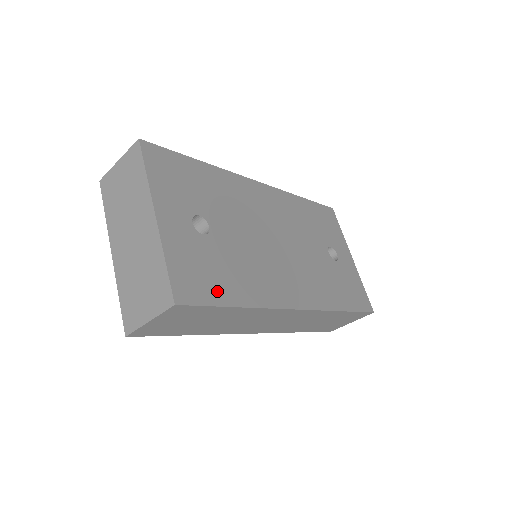
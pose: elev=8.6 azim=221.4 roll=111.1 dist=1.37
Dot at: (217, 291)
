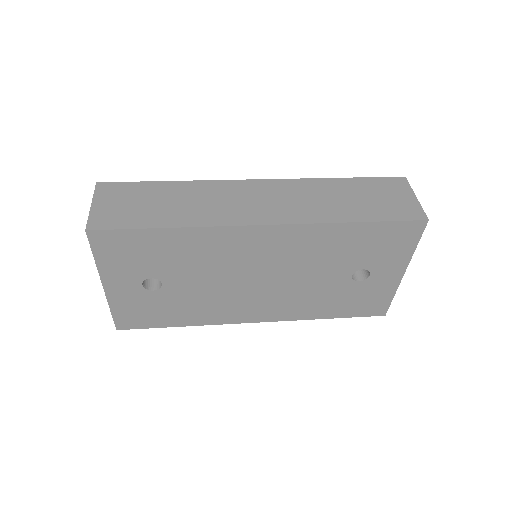
Dot at: (158, 321)
